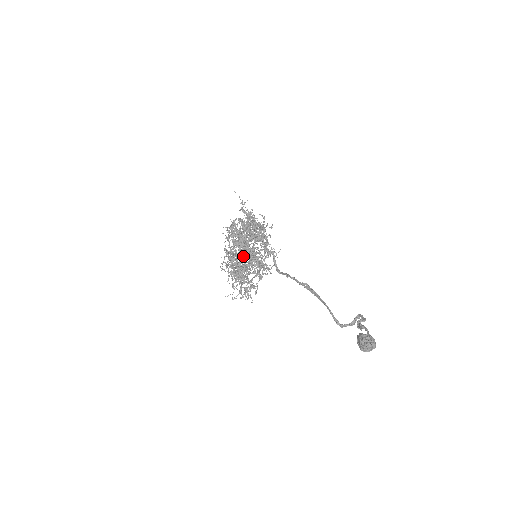
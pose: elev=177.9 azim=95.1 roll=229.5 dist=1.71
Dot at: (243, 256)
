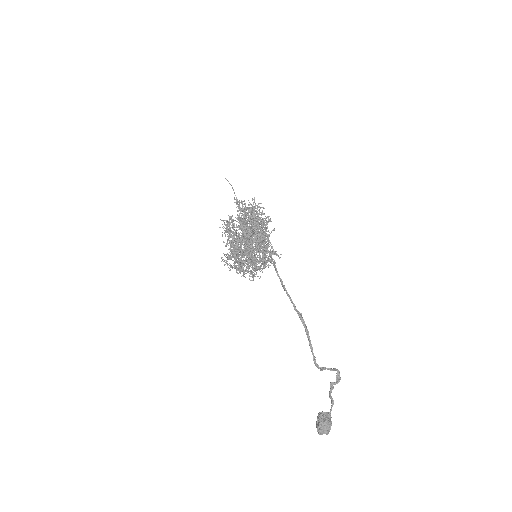
Dot at: (238, 266)
